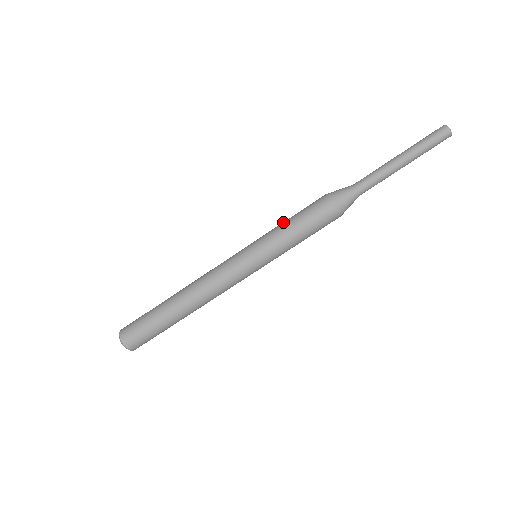
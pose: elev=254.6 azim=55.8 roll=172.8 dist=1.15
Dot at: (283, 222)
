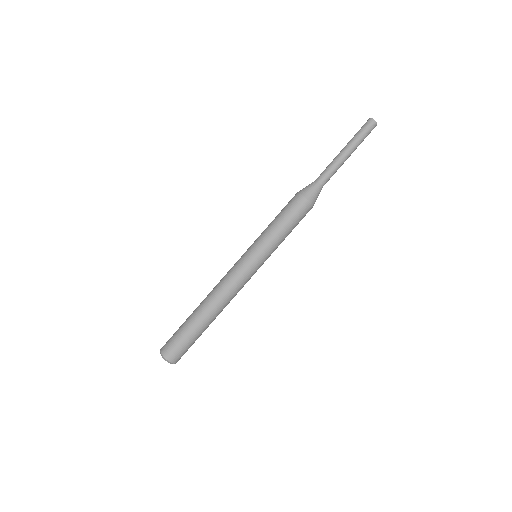
Dot at: occluded
